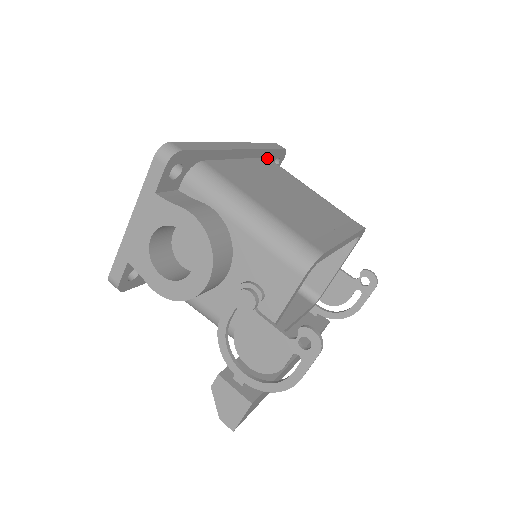
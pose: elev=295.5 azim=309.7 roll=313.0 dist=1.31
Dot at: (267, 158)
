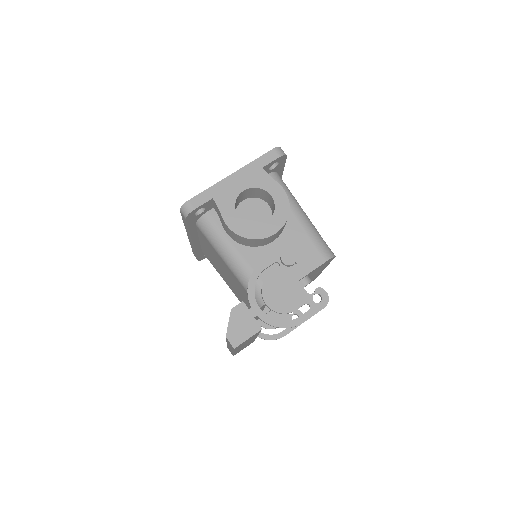
Dot at: occluded
